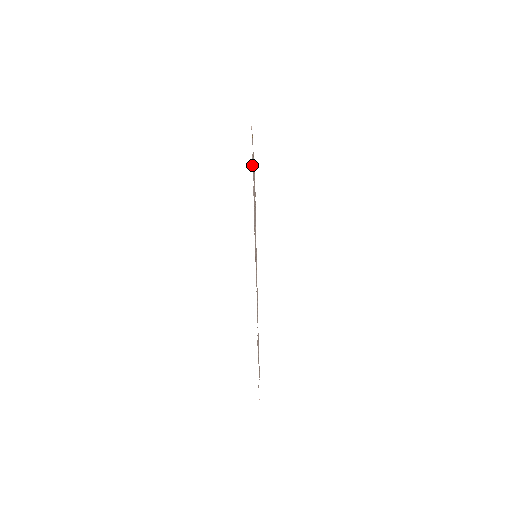
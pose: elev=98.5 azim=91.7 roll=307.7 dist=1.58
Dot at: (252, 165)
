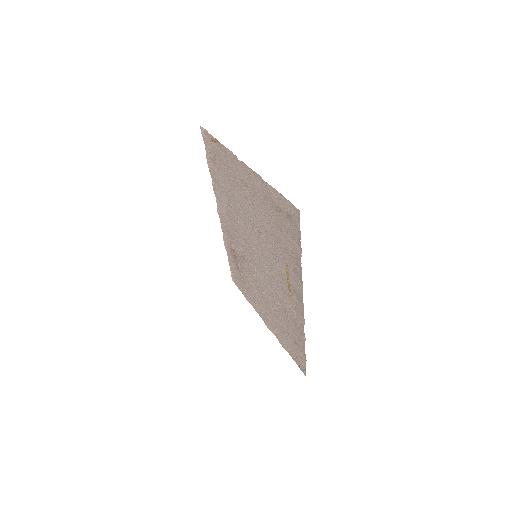
Dot at: (209, 165)
